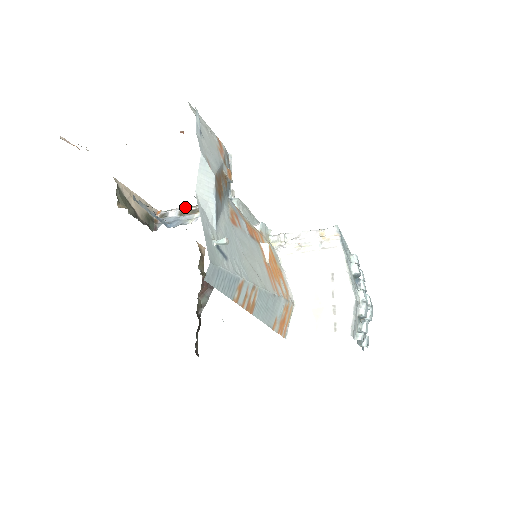
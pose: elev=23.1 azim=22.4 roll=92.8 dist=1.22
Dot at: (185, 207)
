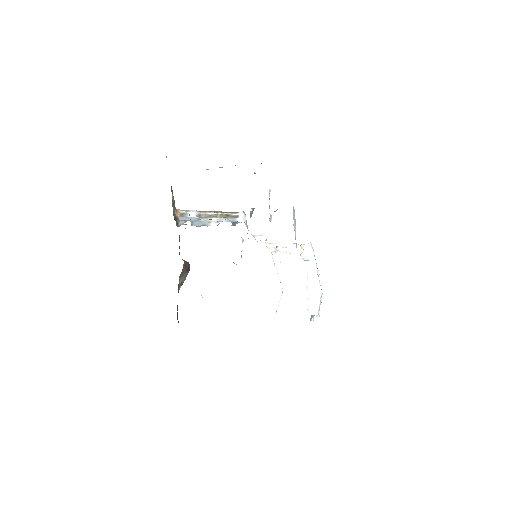
Dot at: occluded
